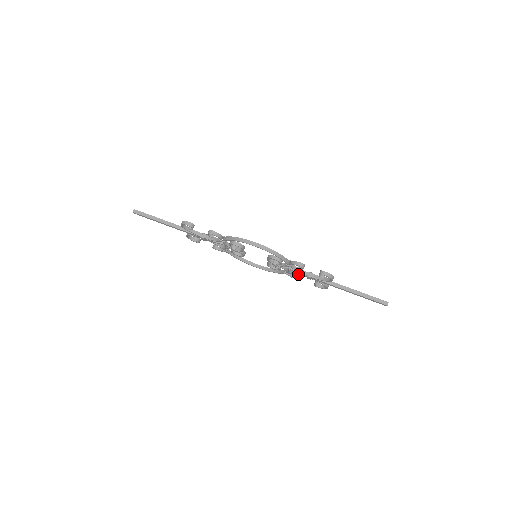
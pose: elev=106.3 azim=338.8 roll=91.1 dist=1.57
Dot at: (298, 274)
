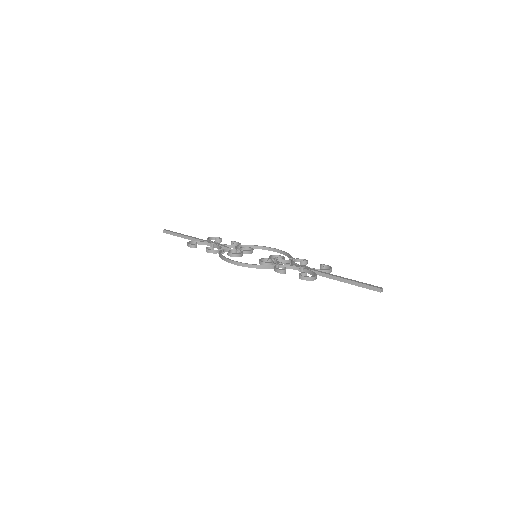
Dot at: occluded
